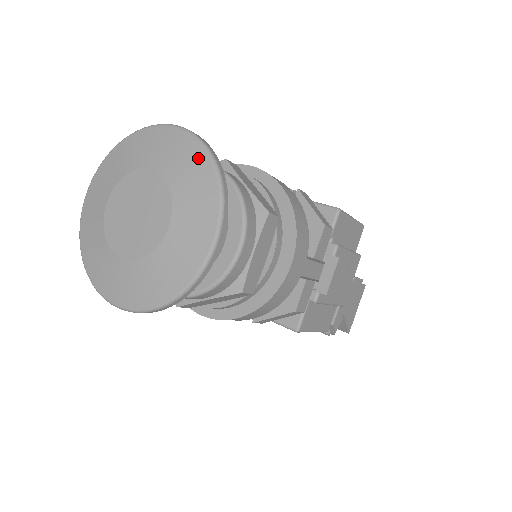
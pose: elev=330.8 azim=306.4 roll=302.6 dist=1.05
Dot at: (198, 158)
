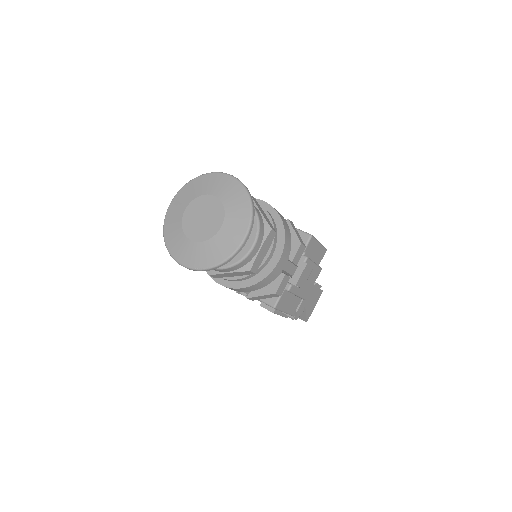
Dot at: (241, 195)
